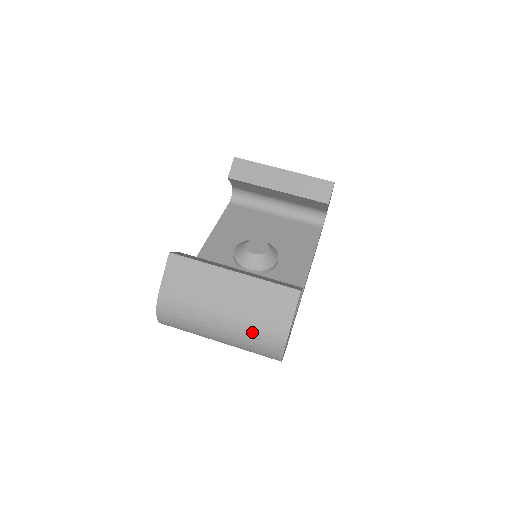
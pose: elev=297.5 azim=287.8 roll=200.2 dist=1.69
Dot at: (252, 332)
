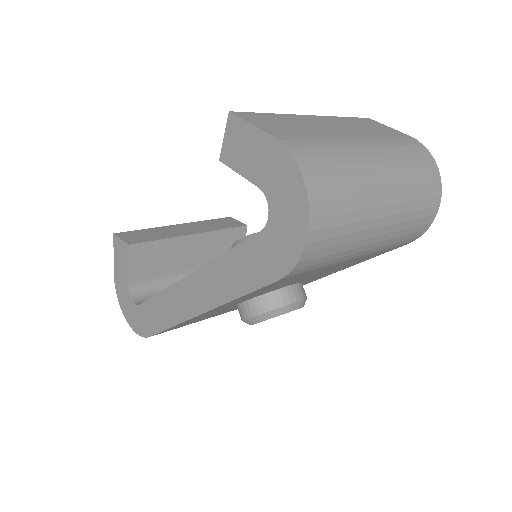
Dot at: (398, 148)
